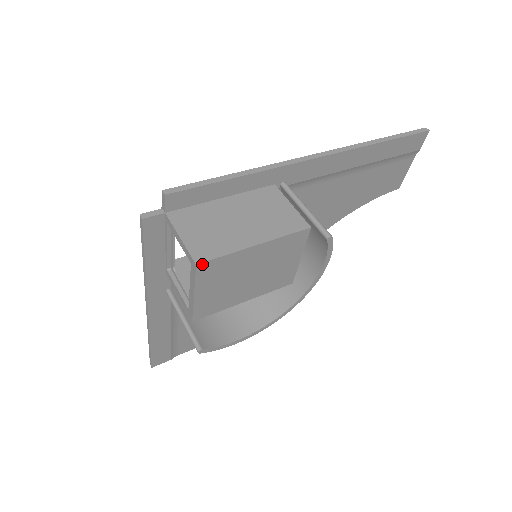
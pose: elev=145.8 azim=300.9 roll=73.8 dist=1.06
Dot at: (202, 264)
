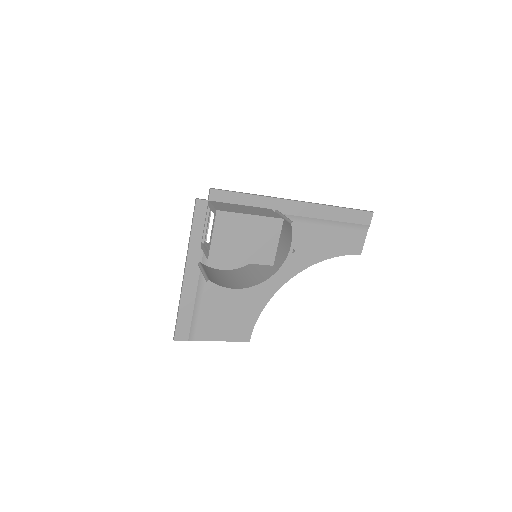
Dot at: (220, 212)
